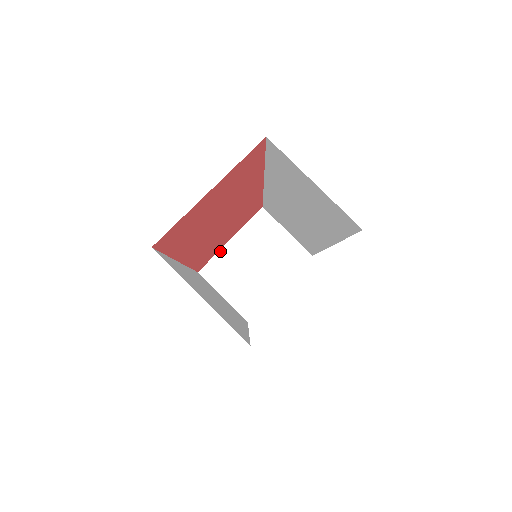
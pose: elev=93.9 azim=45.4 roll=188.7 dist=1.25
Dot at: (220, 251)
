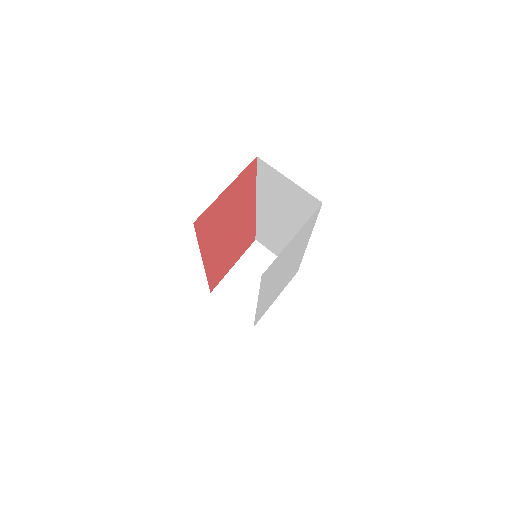
Dot at: (226, 275)
